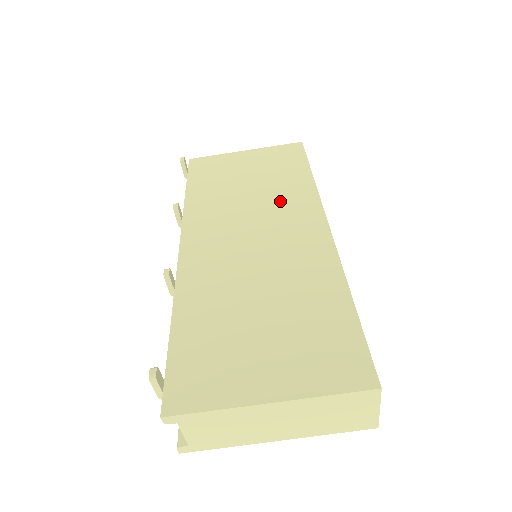
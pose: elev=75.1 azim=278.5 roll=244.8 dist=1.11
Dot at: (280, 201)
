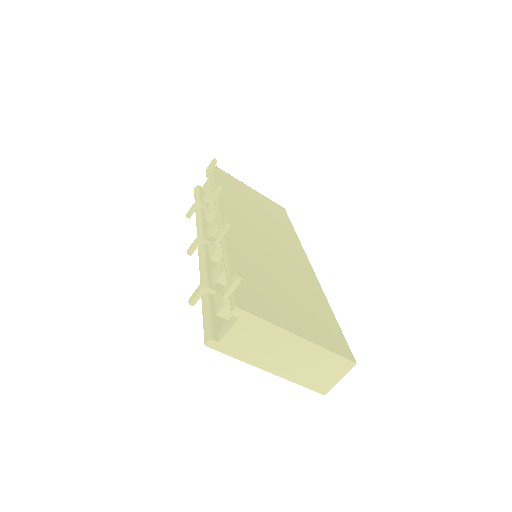
Dot at: (280, 233)
